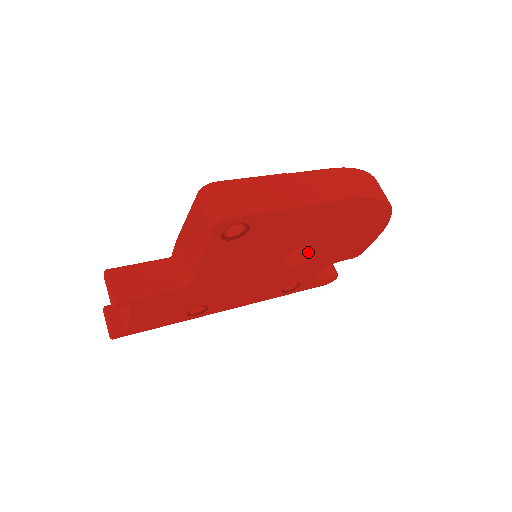
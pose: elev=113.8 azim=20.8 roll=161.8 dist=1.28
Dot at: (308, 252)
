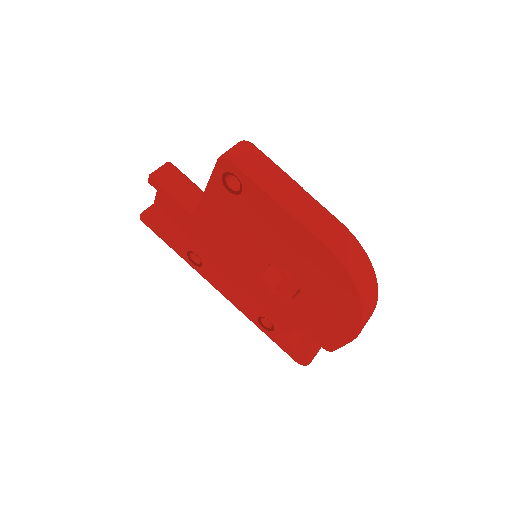
Dot at: (290, 292)
